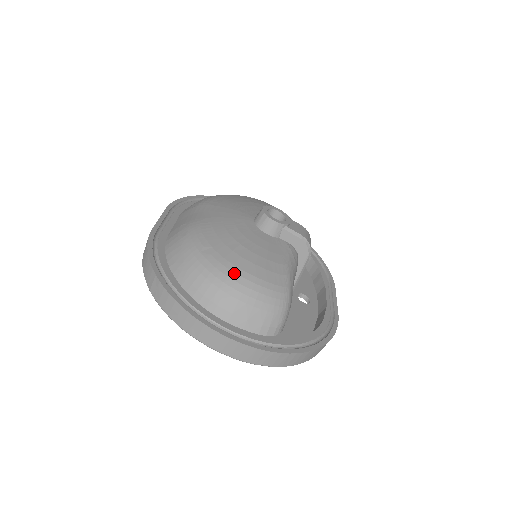
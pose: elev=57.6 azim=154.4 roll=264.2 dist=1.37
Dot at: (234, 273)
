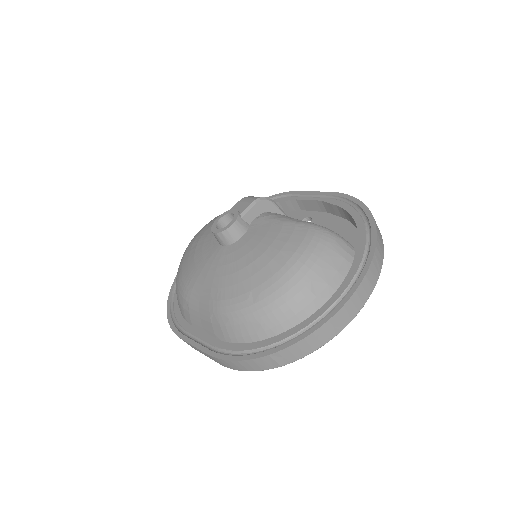
Dot at: (287, 273)
